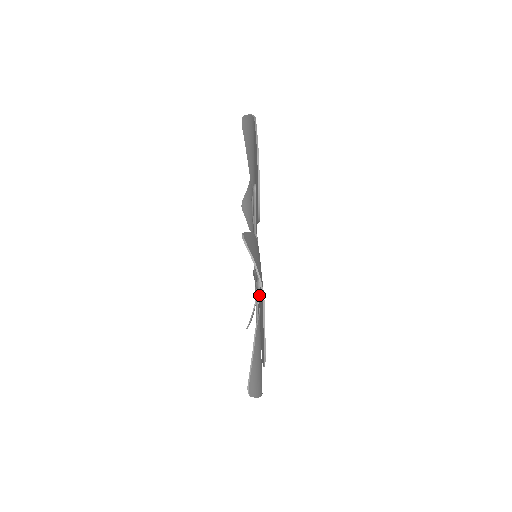
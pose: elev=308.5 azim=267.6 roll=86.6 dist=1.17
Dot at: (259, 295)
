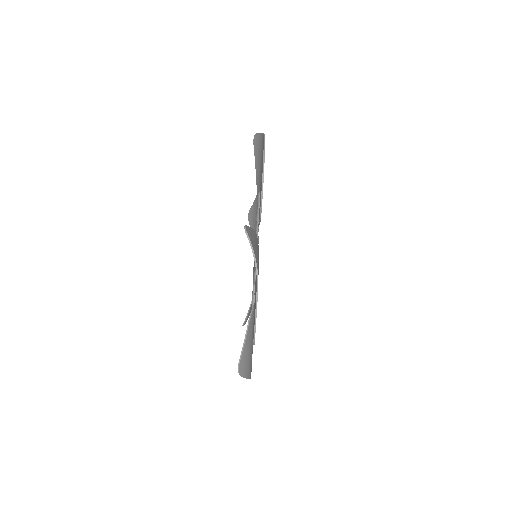
Dot at: (255, 286)
